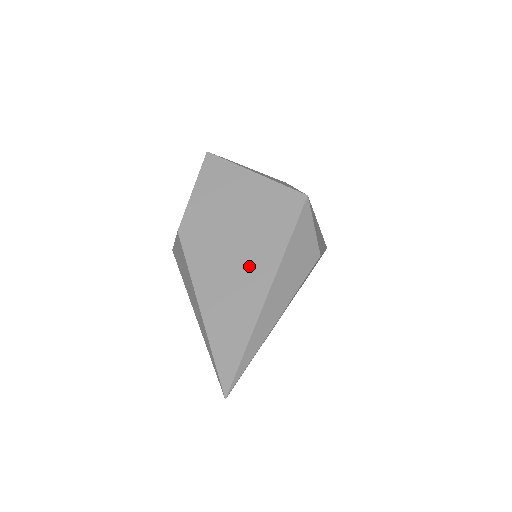
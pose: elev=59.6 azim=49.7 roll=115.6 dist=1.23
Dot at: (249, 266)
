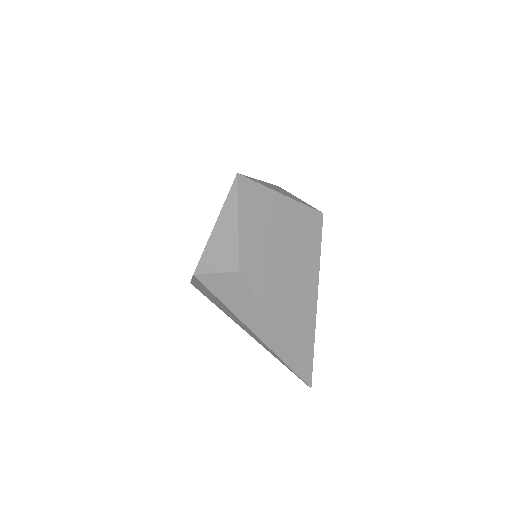
Dot at: (301, 287)
